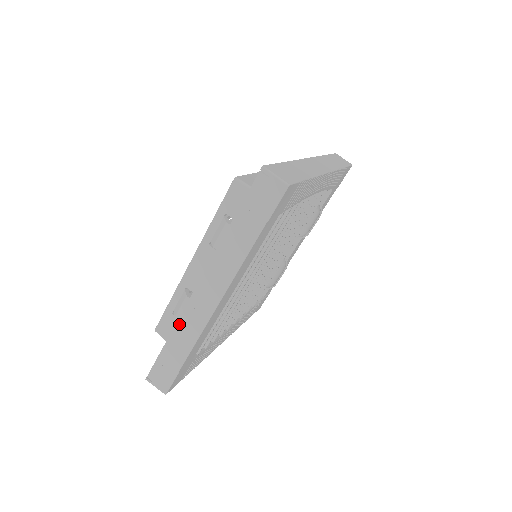
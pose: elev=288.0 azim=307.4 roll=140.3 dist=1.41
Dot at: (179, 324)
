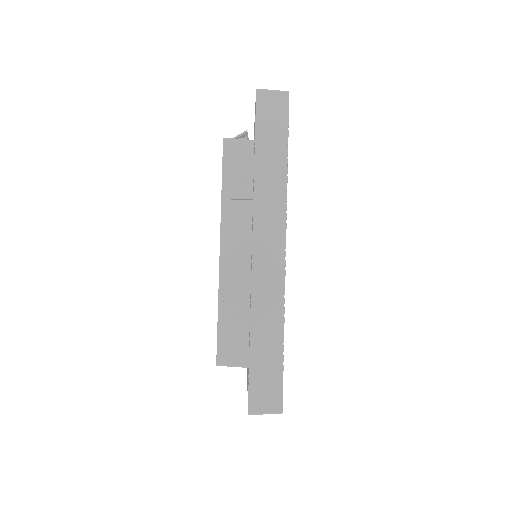
Dot at: occluded
